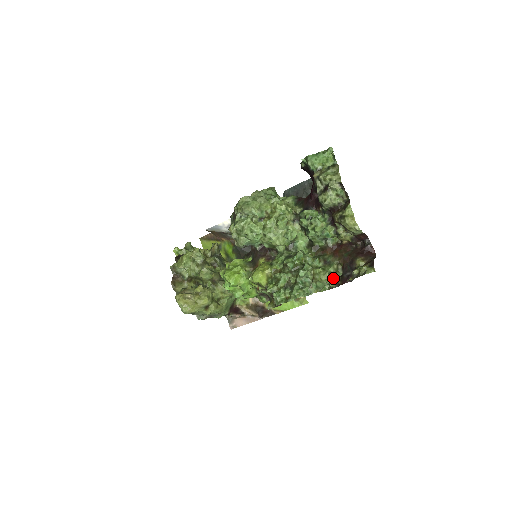
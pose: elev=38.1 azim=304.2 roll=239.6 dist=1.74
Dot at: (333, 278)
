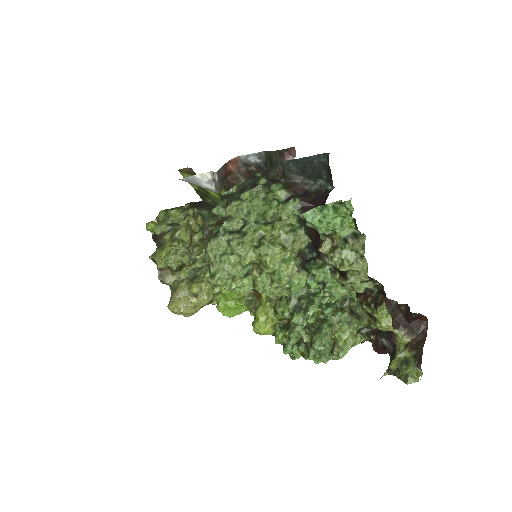
Dot at: (363, 336)
